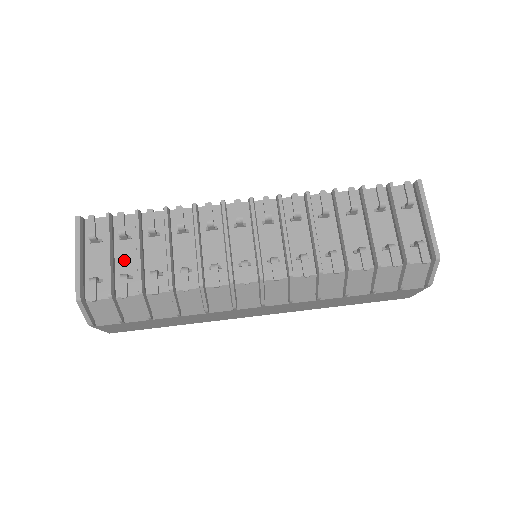
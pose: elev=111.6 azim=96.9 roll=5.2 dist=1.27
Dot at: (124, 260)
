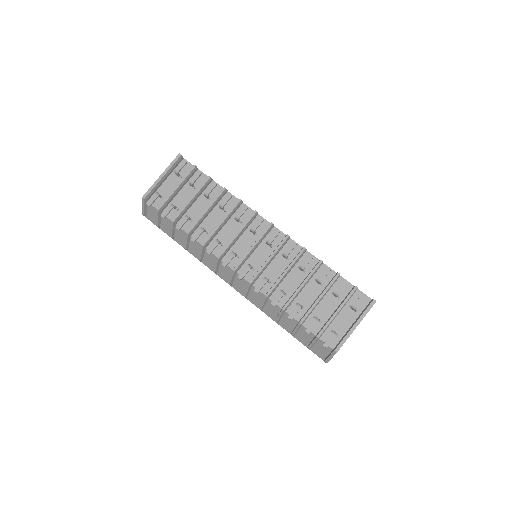
Dot at: (182, 197)
